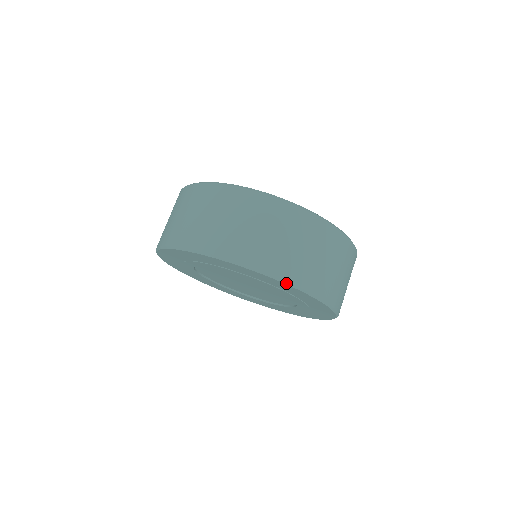
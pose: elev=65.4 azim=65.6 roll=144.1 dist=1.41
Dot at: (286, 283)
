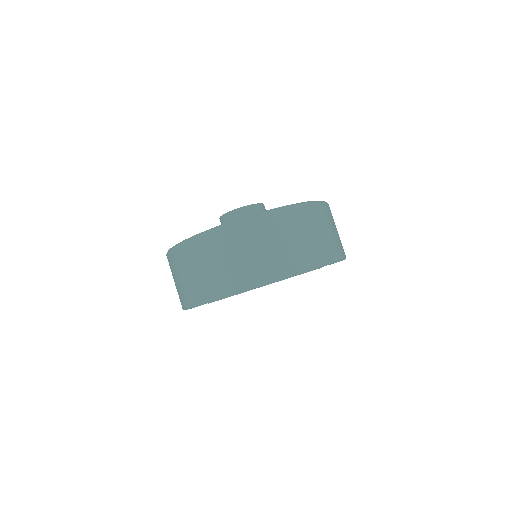
Dot at: (275, 281)
